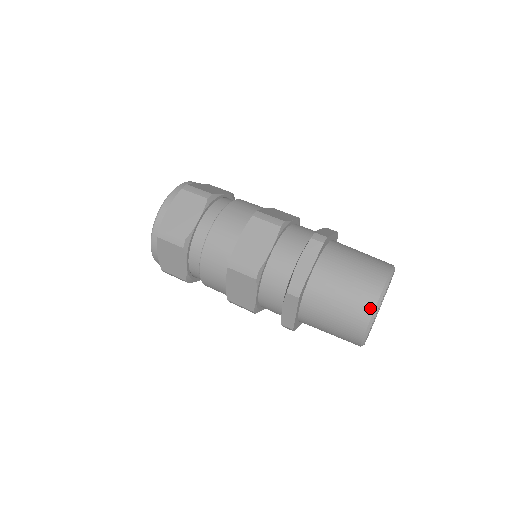
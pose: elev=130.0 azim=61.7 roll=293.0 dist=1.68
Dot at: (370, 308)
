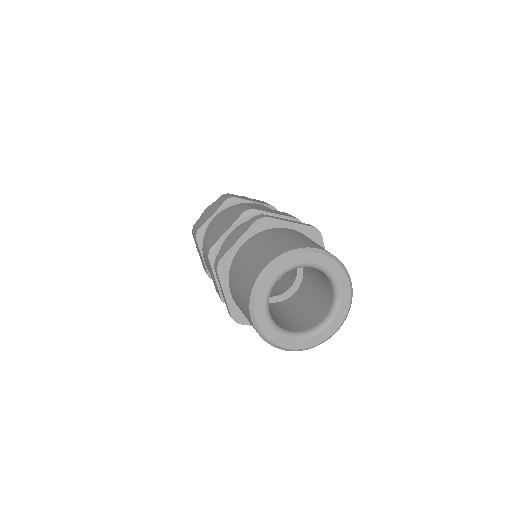
Dot at: (253, 281)
